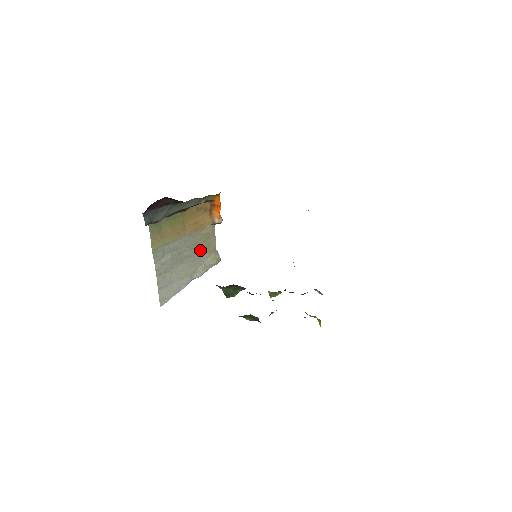
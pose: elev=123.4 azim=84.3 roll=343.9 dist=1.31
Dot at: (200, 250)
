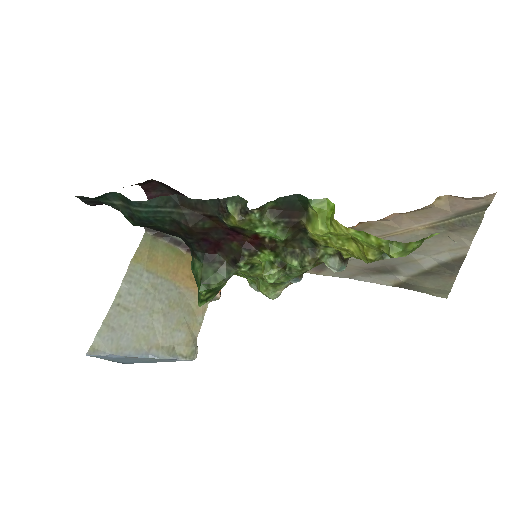
Dot at: (179, 320)
